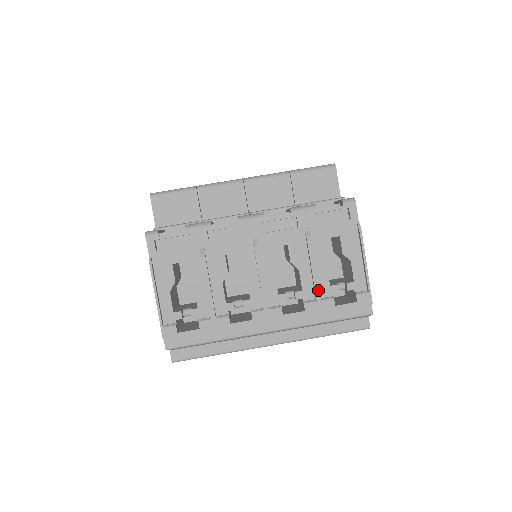
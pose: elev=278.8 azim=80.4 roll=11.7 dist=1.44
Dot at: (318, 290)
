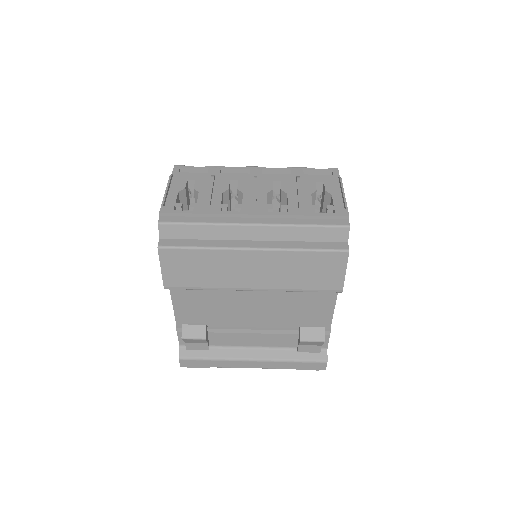
Dot at: (301, 203)
